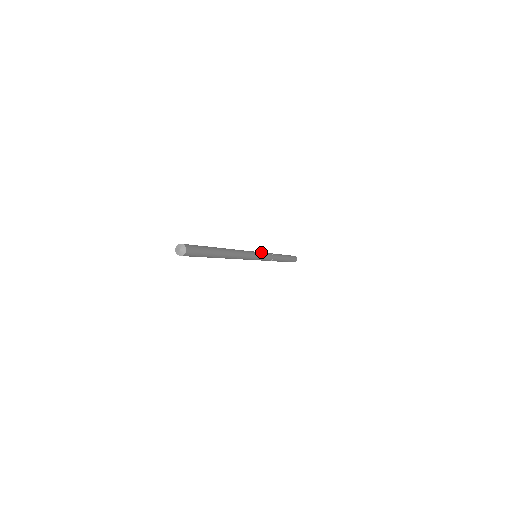
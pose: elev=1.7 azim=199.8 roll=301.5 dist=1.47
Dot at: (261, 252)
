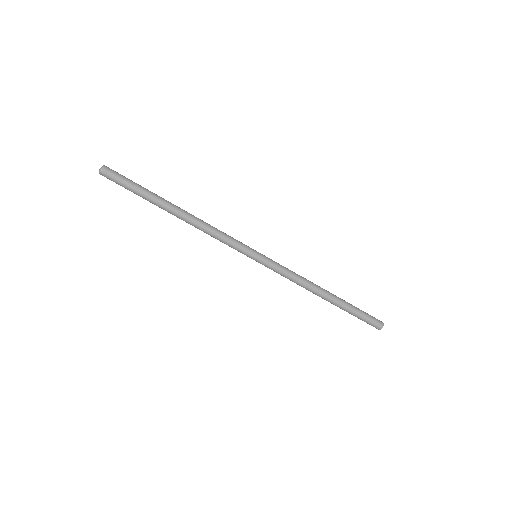
Dot at: occluded
